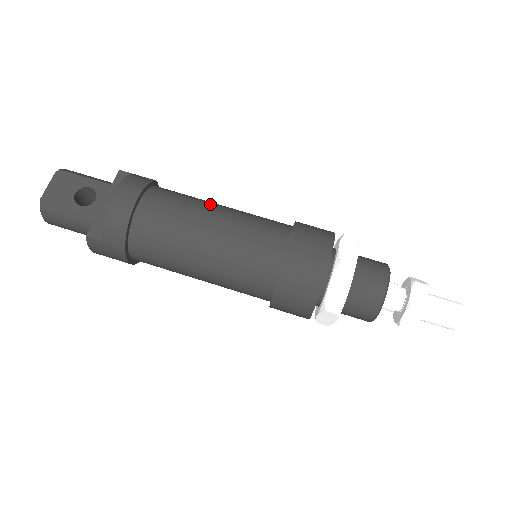
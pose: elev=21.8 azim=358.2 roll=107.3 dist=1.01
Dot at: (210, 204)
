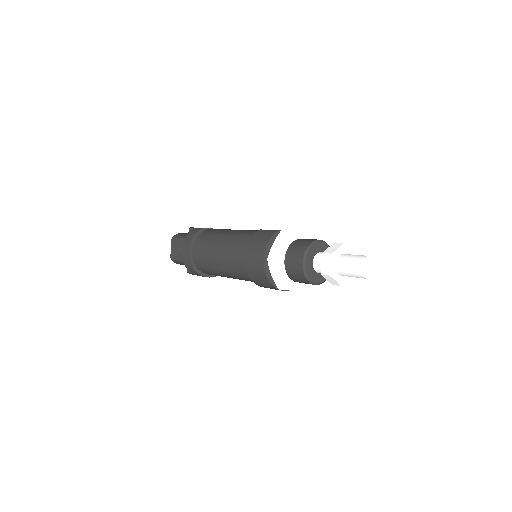
Dot at: (220, 236)
